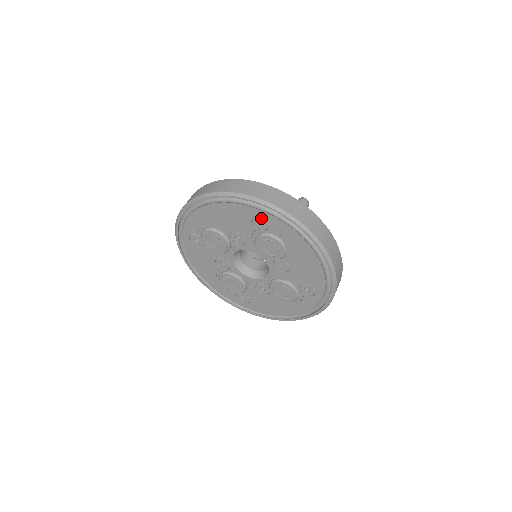
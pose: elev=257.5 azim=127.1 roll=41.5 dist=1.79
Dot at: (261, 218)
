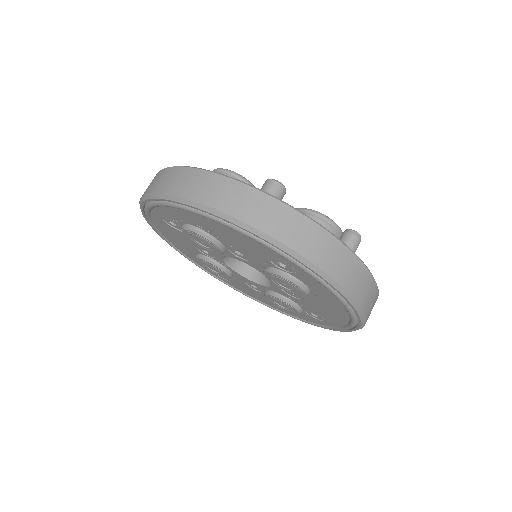
Dot at: (287, 263)
